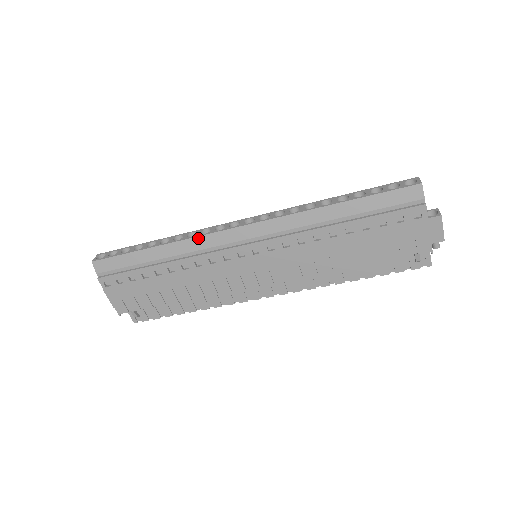
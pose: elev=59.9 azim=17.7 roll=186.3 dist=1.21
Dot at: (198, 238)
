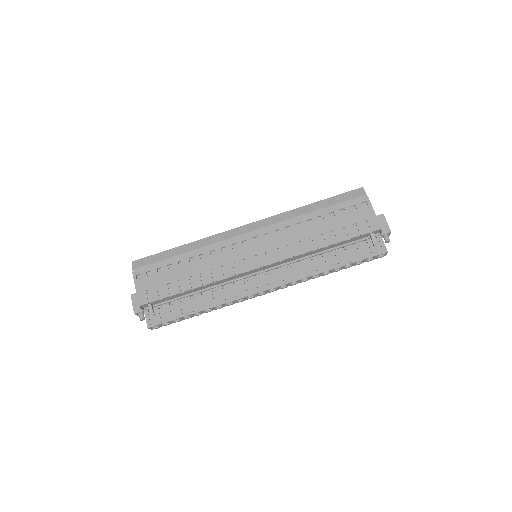
Dot at: (215, 236)
